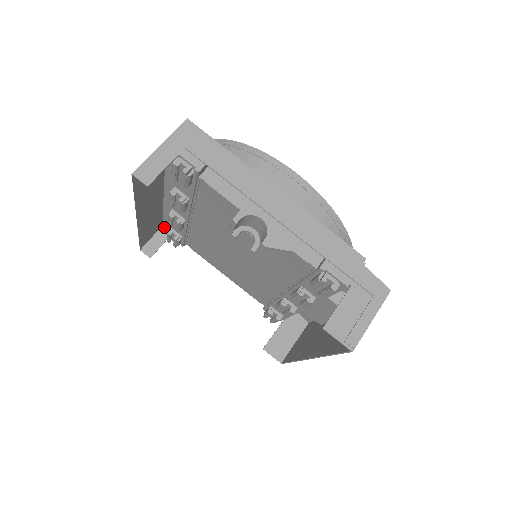
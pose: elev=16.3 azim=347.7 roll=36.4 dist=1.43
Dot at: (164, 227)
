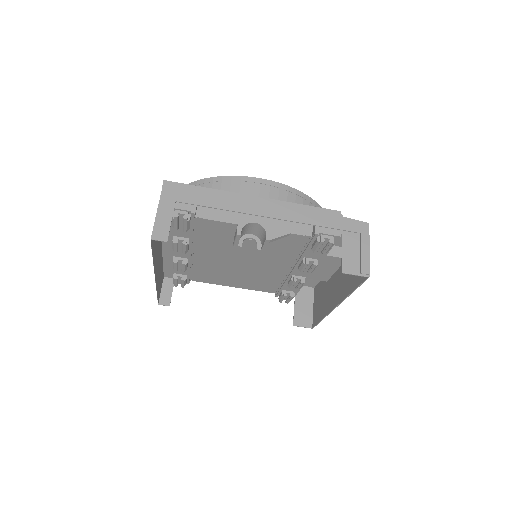
Dot at: (166, 277)
